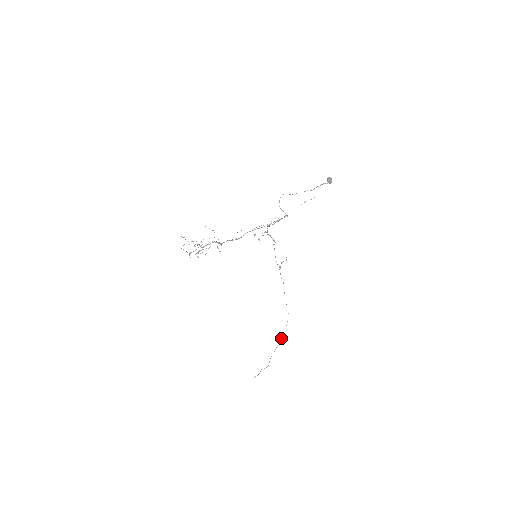
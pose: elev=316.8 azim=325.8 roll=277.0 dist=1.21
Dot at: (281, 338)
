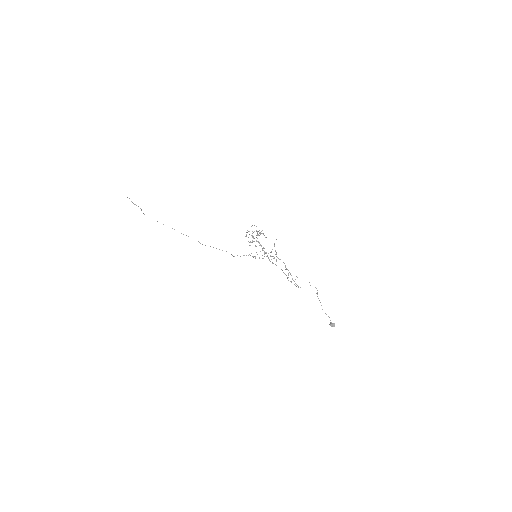
Dot at: occluded
